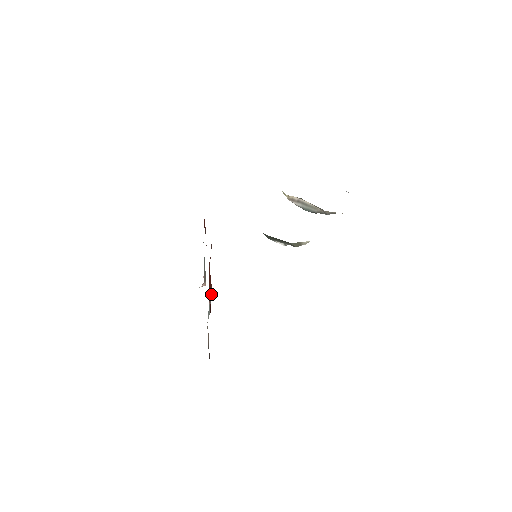
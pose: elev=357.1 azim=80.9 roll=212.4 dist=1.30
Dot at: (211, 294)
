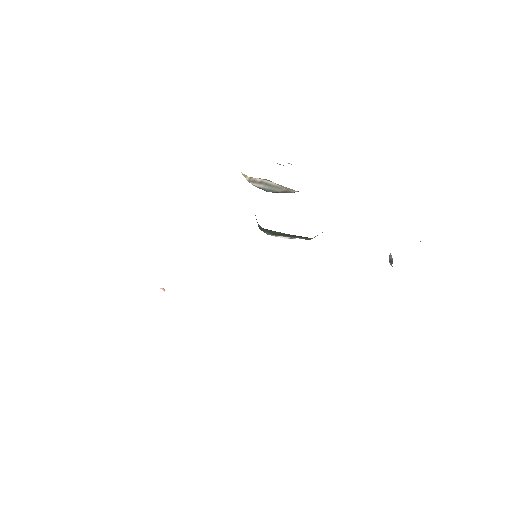
Dot at: occluded
